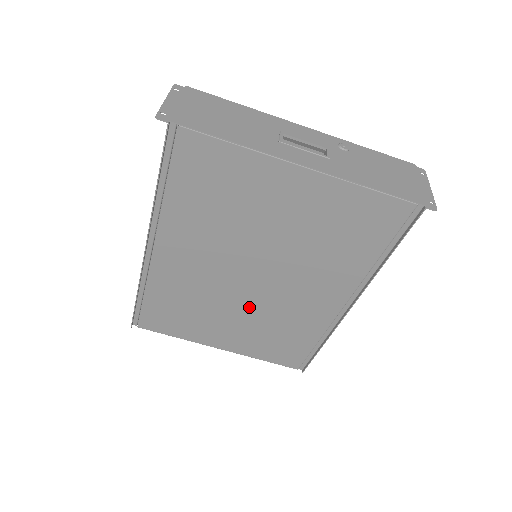
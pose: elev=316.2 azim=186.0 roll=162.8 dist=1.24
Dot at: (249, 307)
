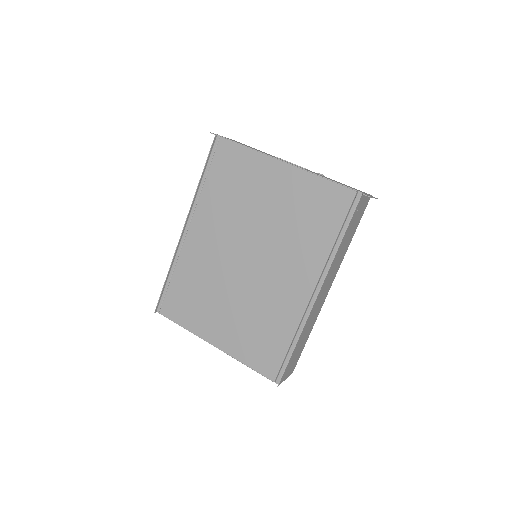
Dot at: (241, 293)
